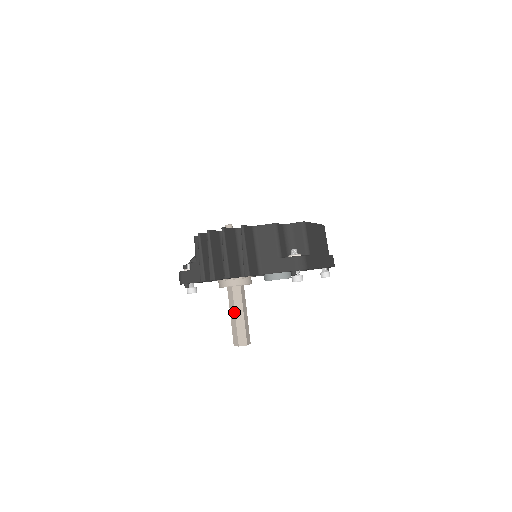
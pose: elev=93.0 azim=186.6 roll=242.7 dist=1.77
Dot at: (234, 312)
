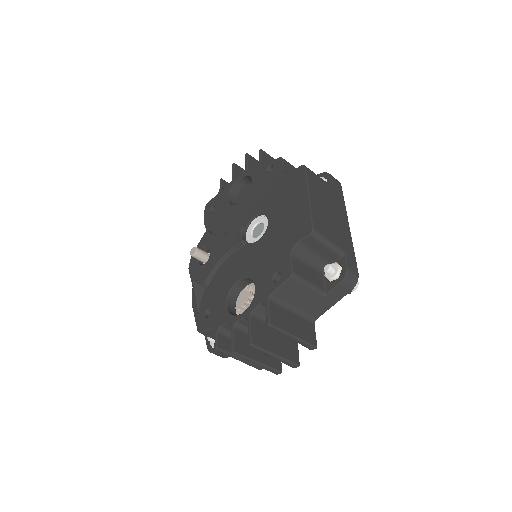
Dot at: occluded
